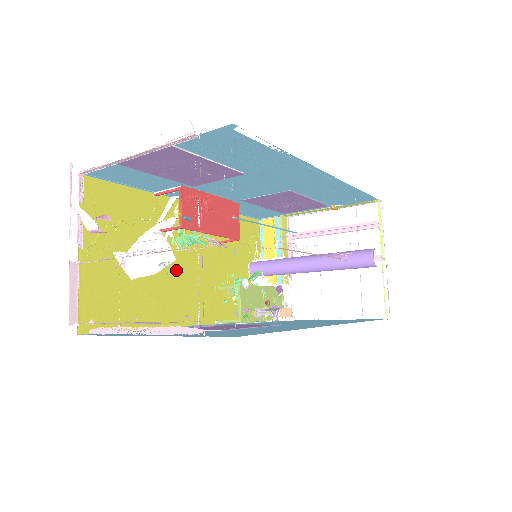
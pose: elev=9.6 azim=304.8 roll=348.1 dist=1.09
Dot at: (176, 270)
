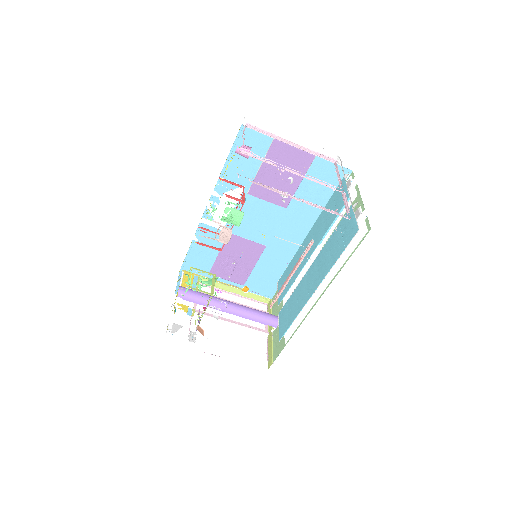
Dot at: occluded
